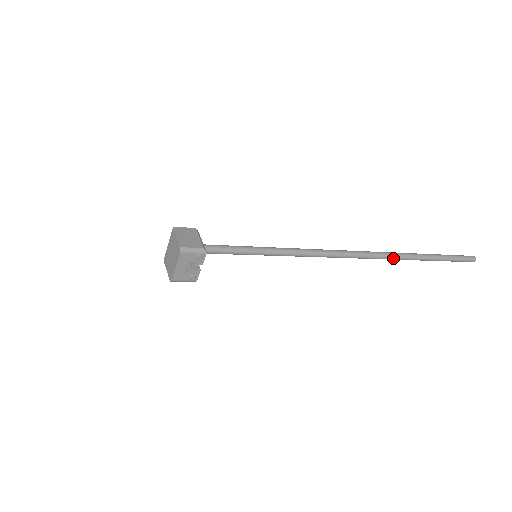
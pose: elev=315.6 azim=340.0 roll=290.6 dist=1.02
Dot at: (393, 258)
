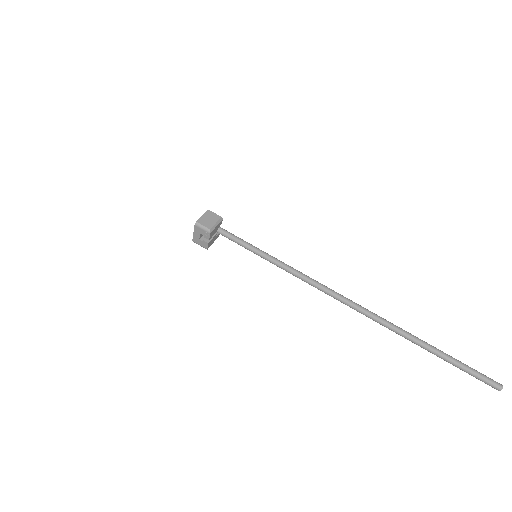
Dot at: (386, 326)
